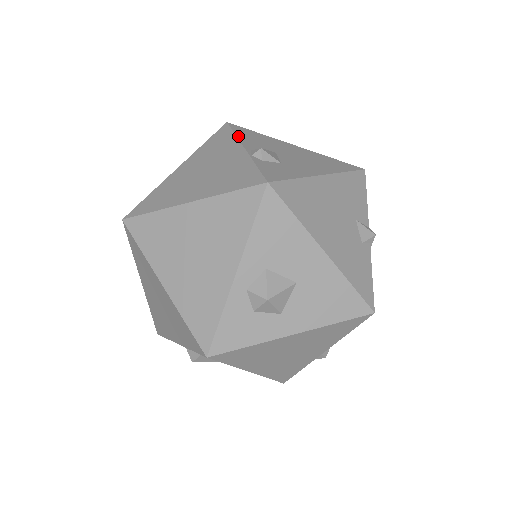
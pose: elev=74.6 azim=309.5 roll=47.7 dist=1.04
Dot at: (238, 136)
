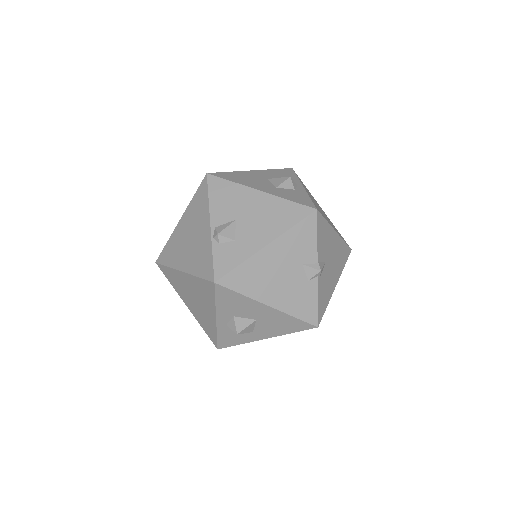
Dot at: (210, 202)
